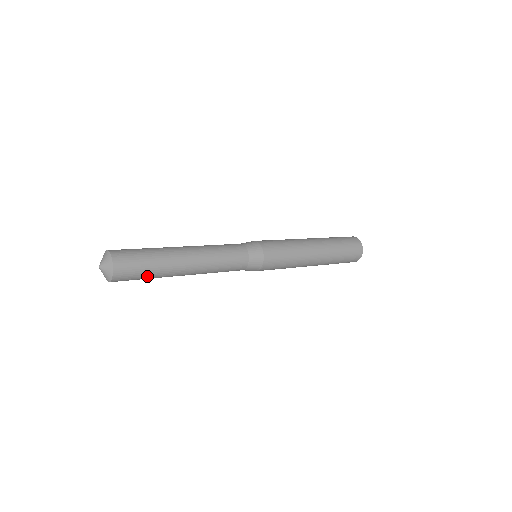
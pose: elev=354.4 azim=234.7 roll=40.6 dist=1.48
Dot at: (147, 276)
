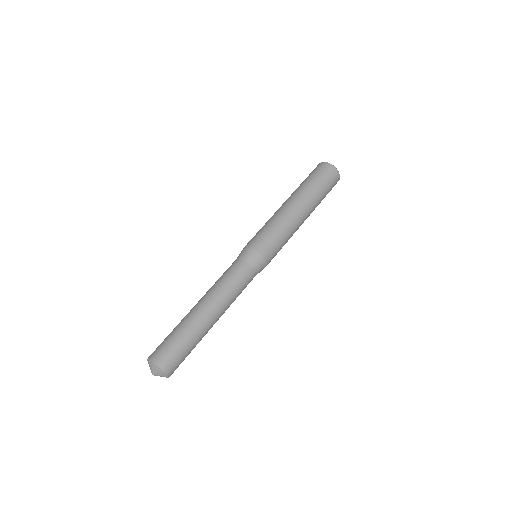
Dot at: occluded
